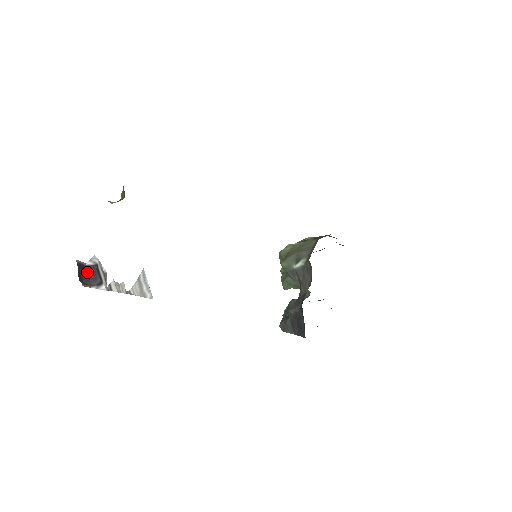
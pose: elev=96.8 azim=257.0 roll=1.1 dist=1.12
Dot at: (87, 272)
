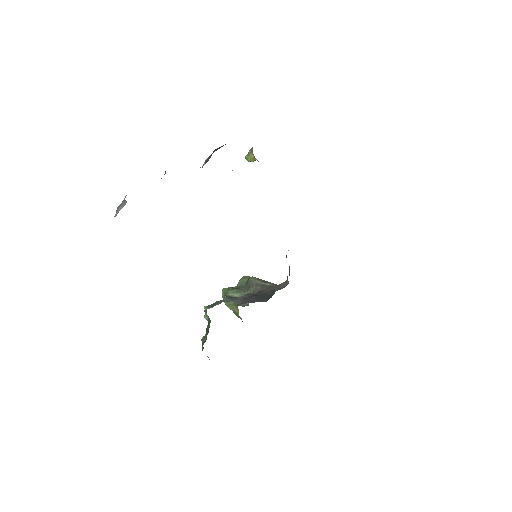
Dot at: occluded
